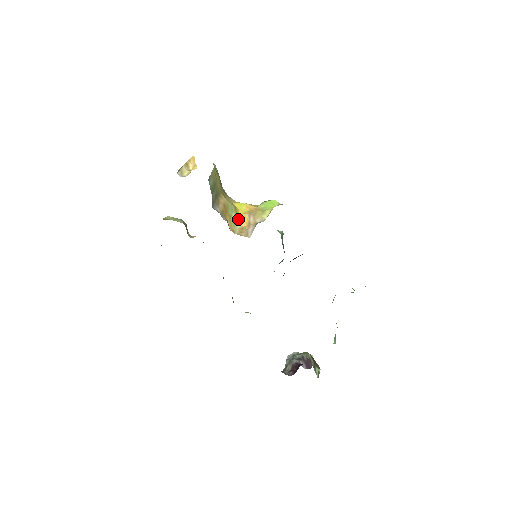
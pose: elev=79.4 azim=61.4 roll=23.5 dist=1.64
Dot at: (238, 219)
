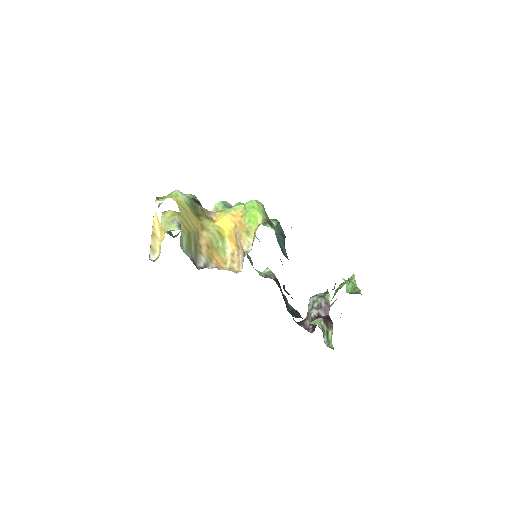
Dot at: (226, 242)
